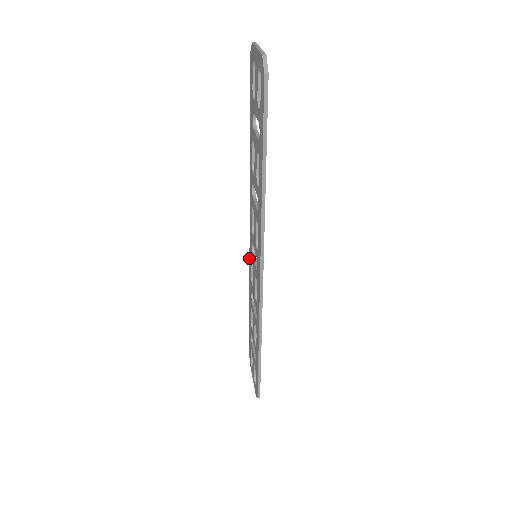
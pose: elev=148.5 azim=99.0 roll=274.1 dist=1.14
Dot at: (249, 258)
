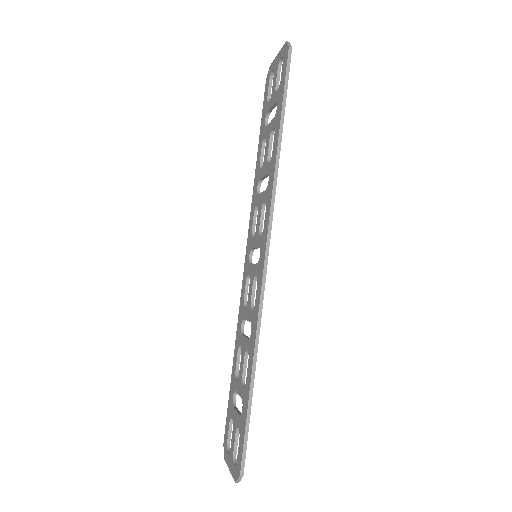
Dot at: (242, 284)
